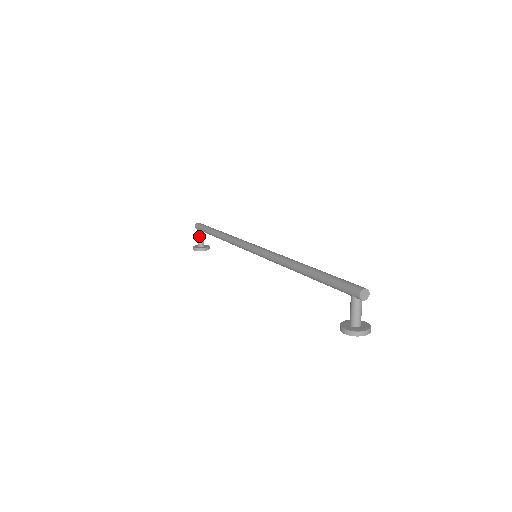
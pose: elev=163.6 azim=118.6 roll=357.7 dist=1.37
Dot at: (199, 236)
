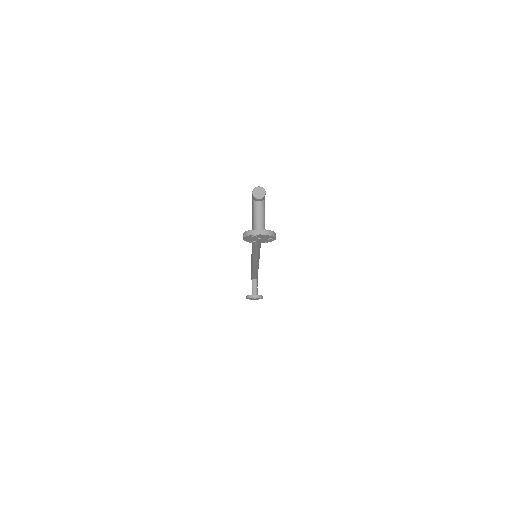
Dot at: (252, 285)
